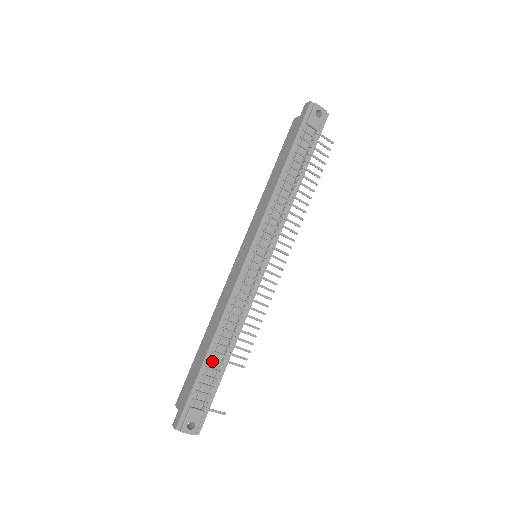
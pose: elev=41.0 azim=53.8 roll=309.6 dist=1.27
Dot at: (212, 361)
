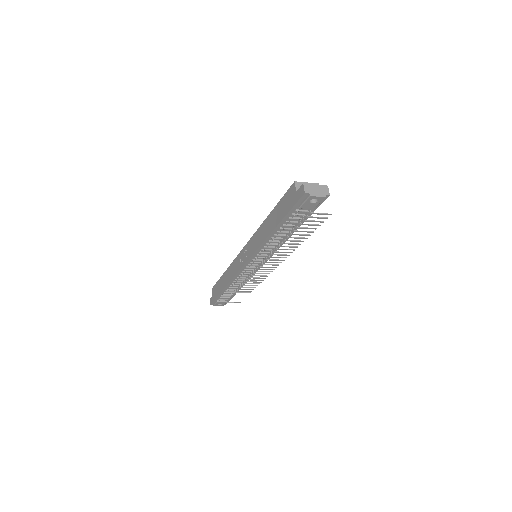
Dot at: (228, 291)
